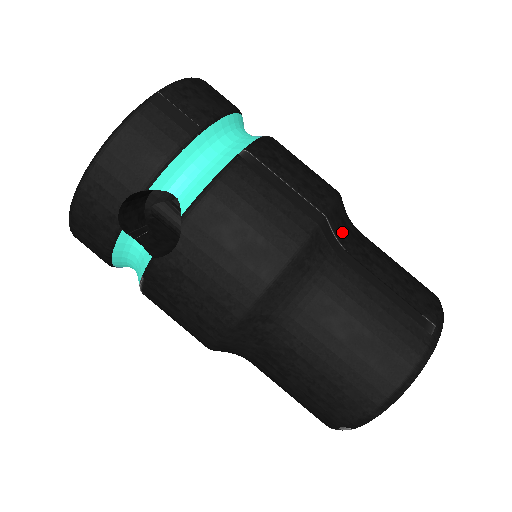
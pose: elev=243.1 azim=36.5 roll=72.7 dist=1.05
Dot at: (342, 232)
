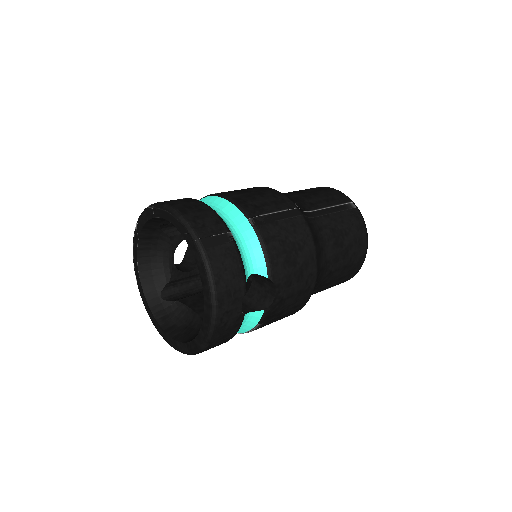
Dot at: (299, 206)
